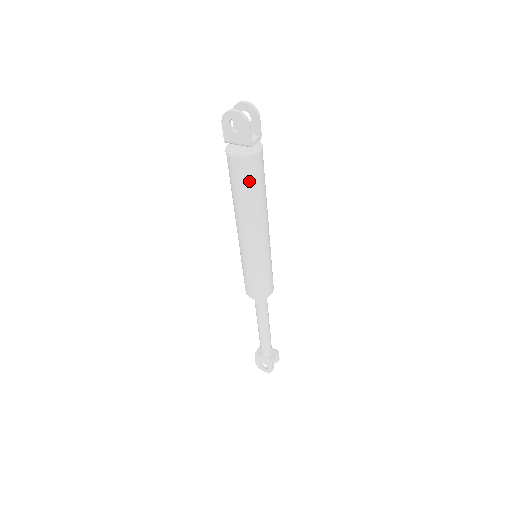
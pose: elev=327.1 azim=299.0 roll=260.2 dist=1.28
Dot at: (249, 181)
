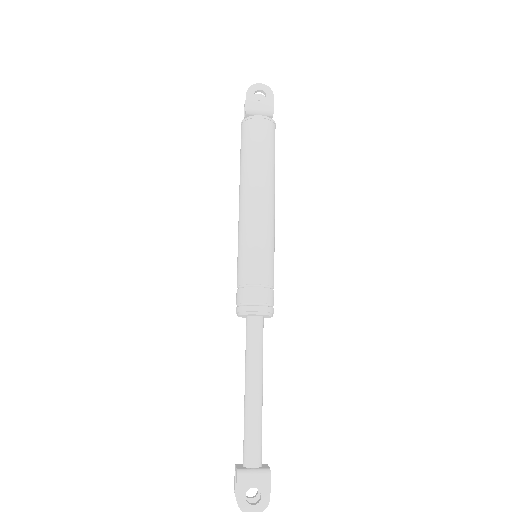
Dot at: (270, 143)
